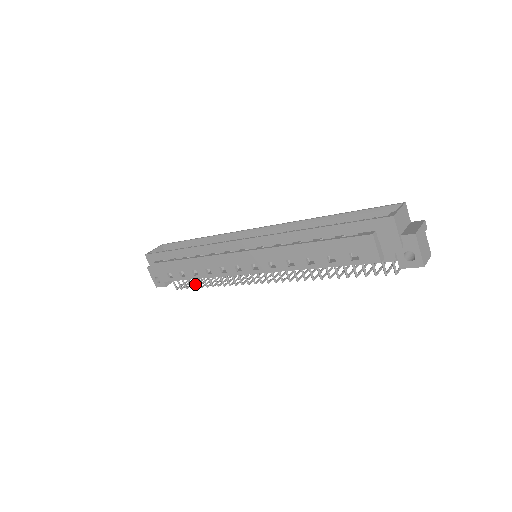
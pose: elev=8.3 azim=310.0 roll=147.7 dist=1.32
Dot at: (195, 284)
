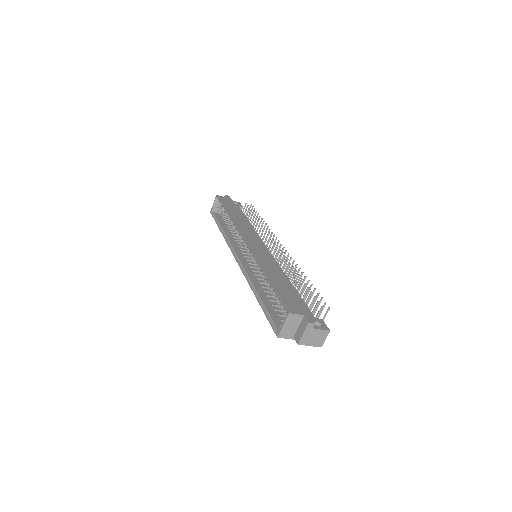
Dot at: occluded
